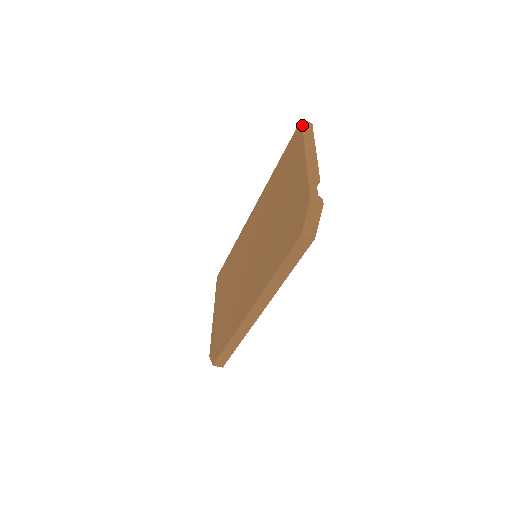
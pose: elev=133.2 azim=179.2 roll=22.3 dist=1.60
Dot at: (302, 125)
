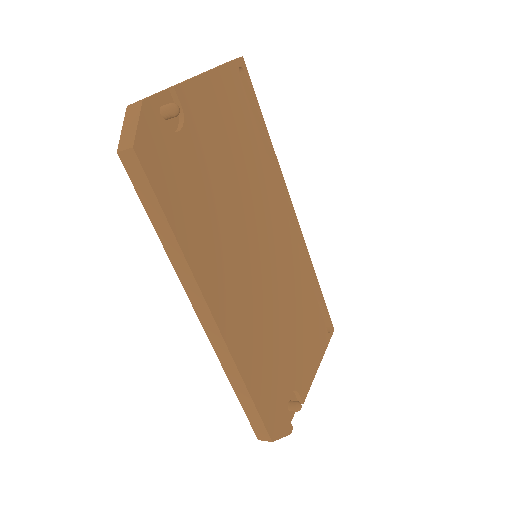
Dot at: occluded
